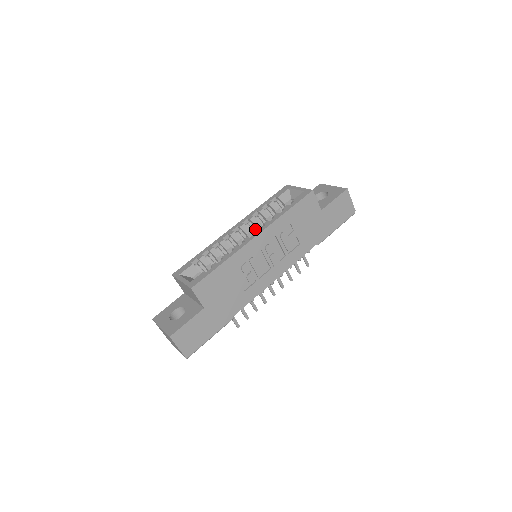
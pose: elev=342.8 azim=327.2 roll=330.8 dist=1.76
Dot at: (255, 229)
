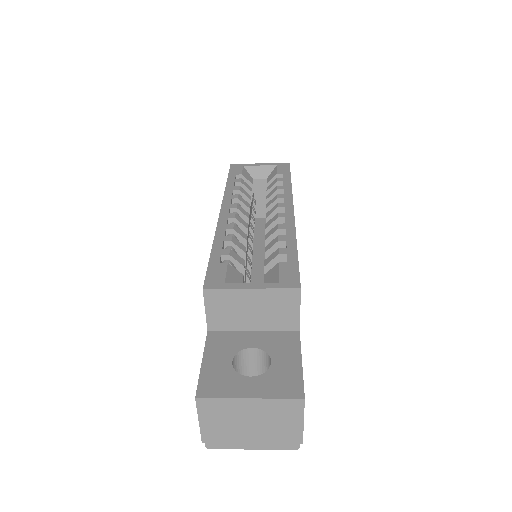
Dot at: occluded
